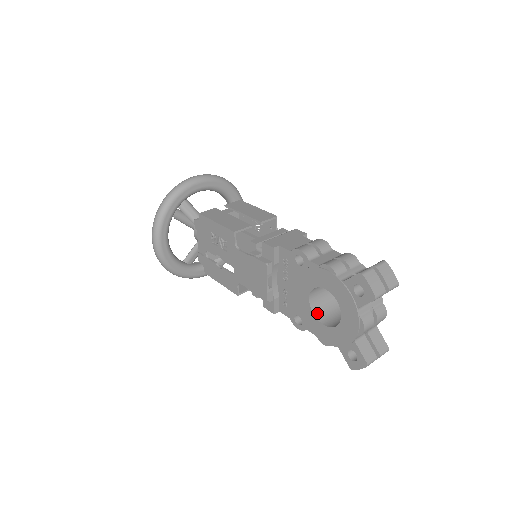
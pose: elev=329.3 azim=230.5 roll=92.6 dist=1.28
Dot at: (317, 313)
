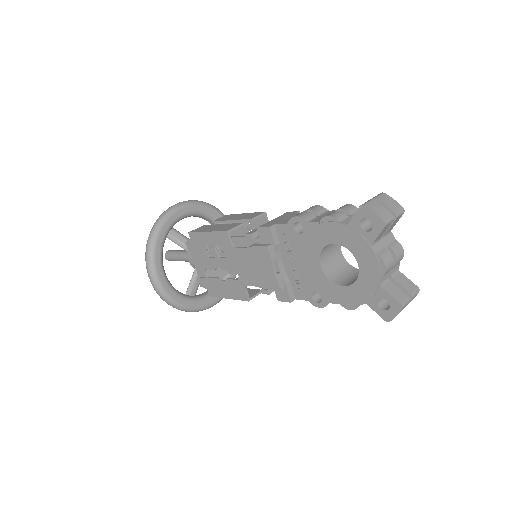
Dot at: (333, 278)
